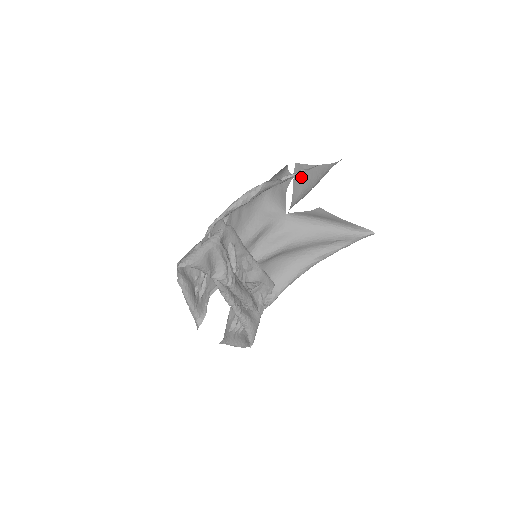
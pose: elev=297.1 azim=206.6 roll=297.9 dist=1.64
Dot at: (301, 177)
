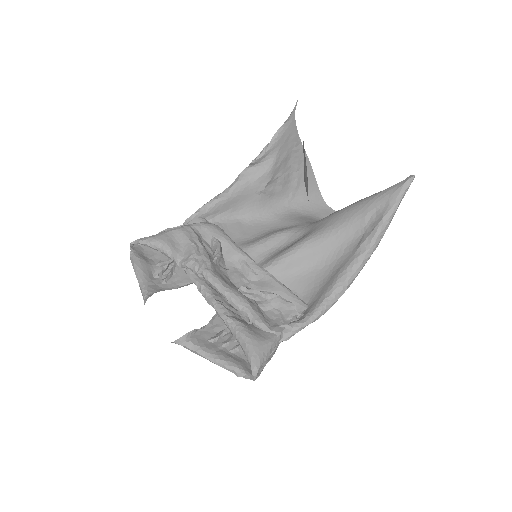
Dot at: (305, 174)
